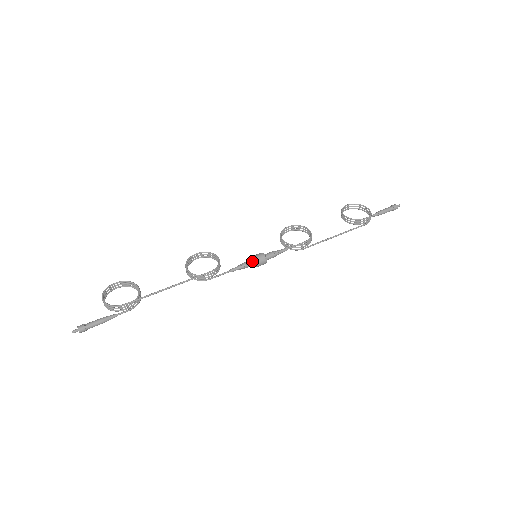
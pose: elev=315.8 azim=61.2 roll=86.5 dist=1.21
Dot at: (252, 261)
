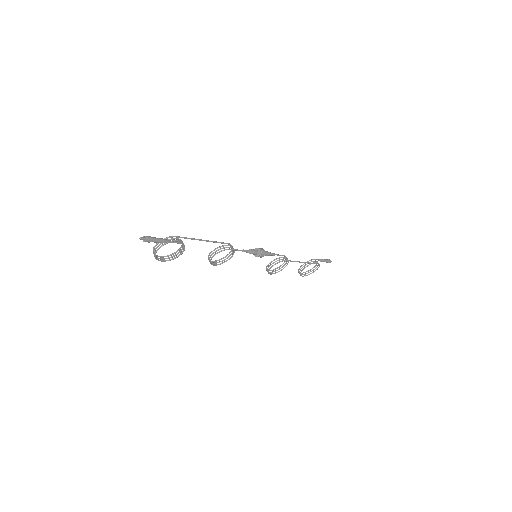
Dot at: (254, 250)
